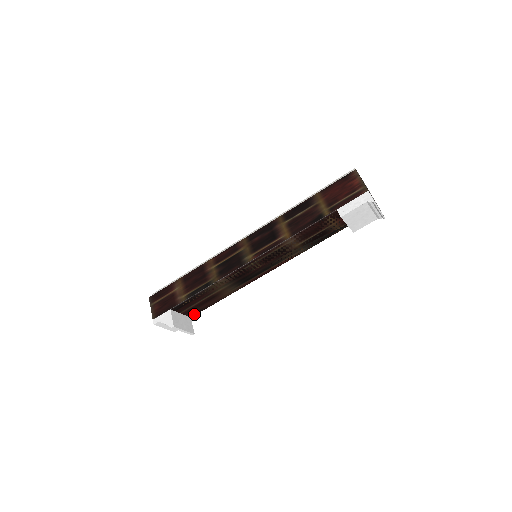
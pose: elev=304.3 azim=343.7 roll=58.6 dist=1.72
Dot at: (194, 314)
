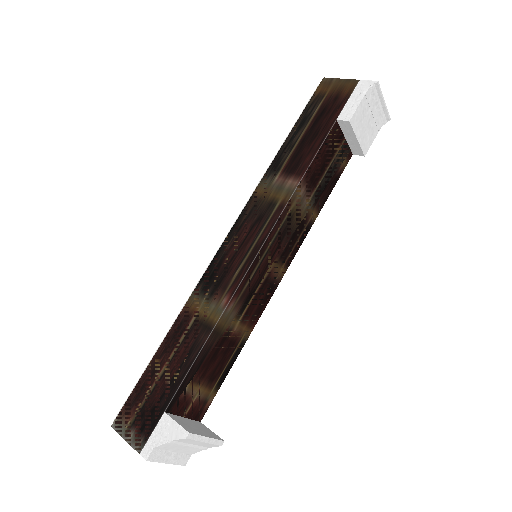
Dot at: (203, 411)
